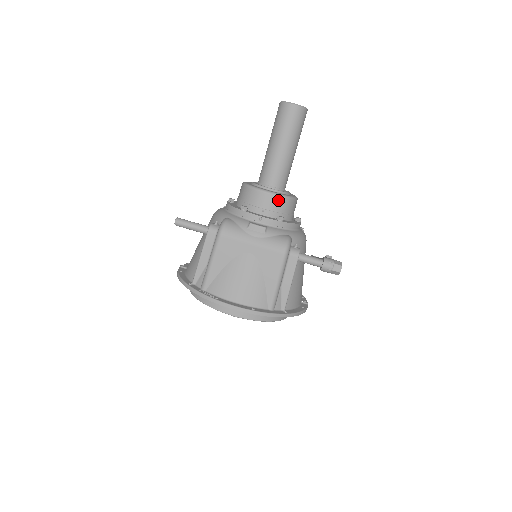
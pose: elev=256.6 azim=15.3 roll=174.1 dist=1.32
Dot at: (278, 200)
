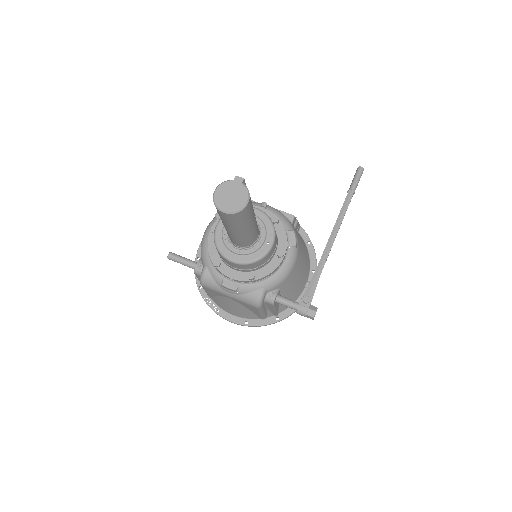
Dot at: (244, 266)
